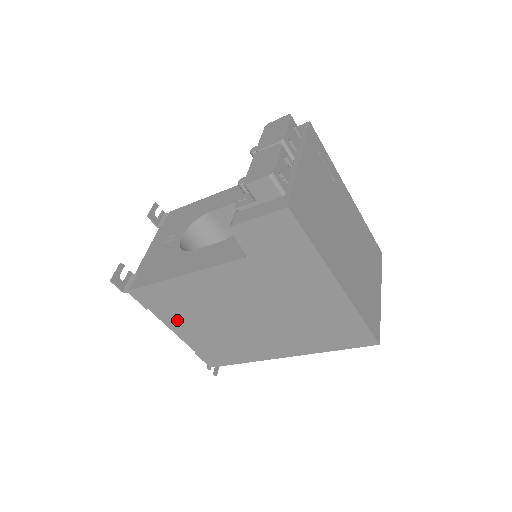
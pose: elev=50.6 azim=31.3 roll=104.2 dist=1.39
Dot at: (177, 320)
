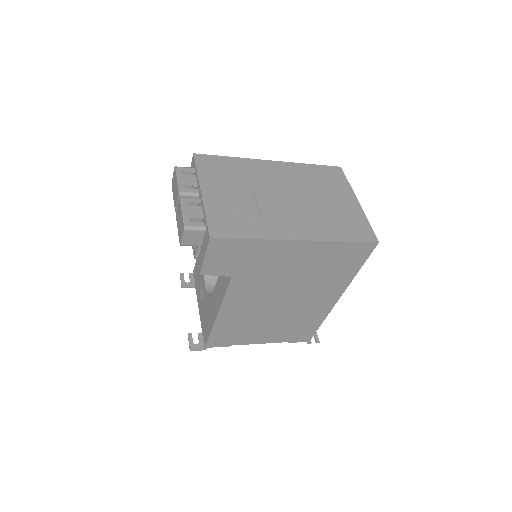
Dot at: (251, 337)
